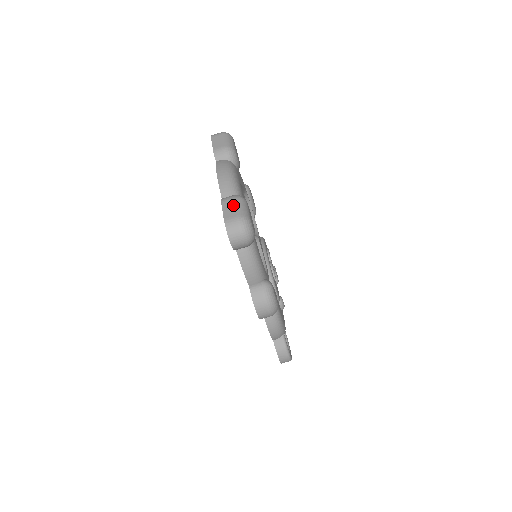
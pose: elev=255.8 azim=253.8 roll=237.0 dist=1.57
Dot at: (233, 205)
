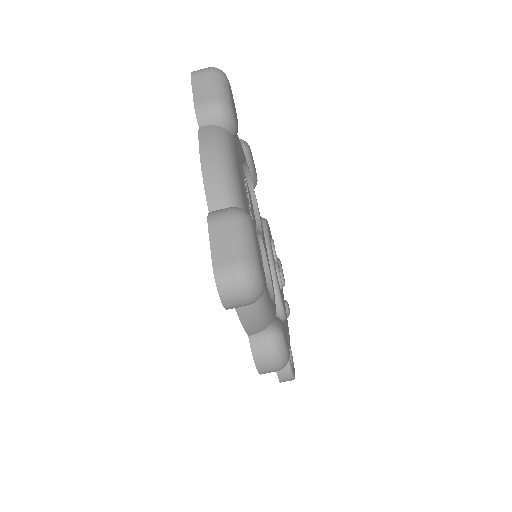
Dot at: (229, 235)
